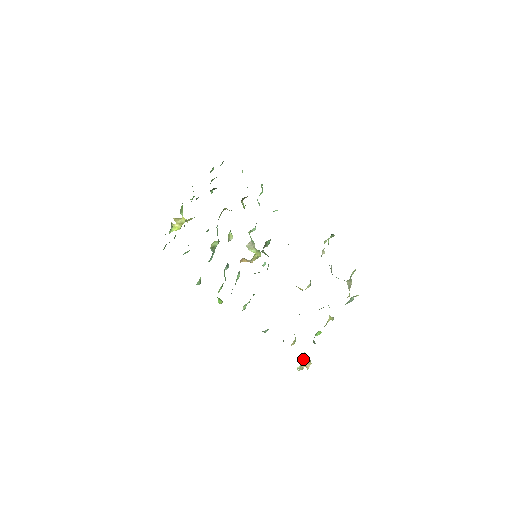
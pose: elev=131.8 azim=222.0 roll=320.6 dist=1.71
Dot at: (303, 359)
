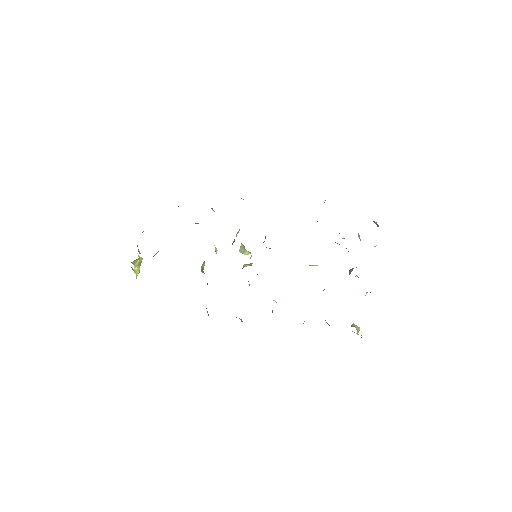
Dot at: occluded
